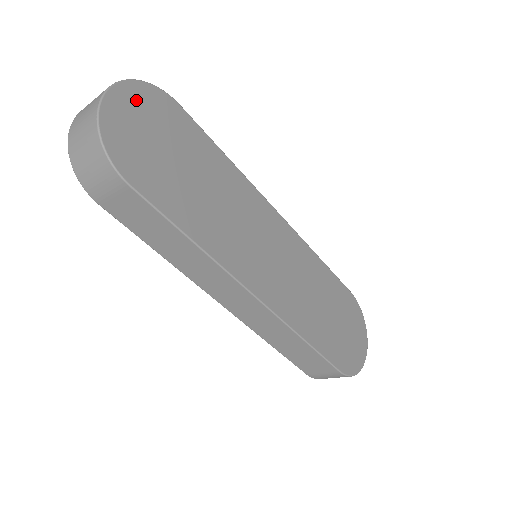
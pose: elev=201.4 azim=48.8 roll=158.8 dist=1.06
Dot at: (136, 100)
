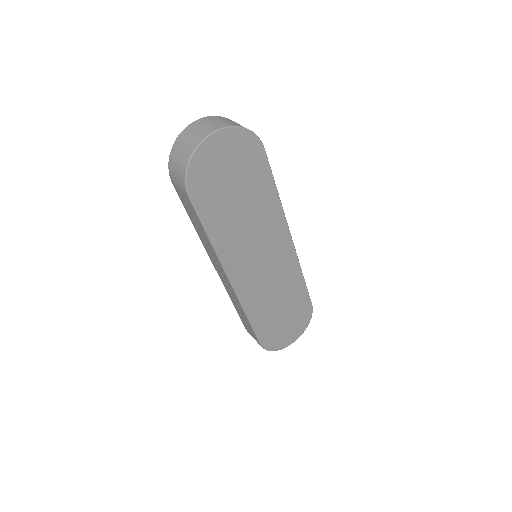
Dot at: (231, 142)
